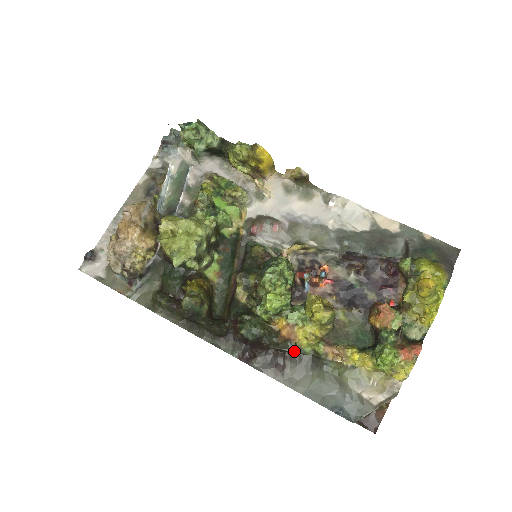
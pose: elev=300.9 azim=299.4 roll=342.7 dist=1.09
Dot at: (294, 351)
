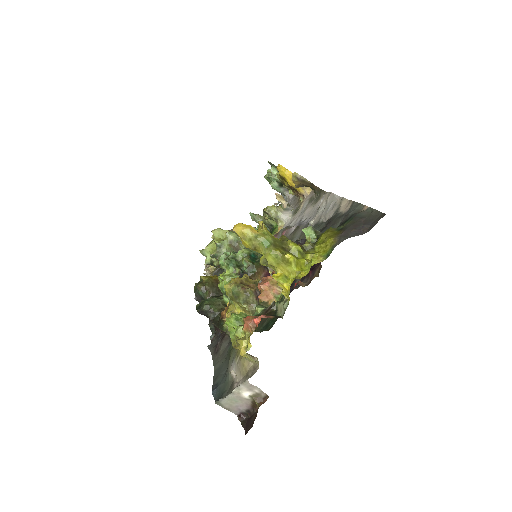
Dot at: (219, 327)
